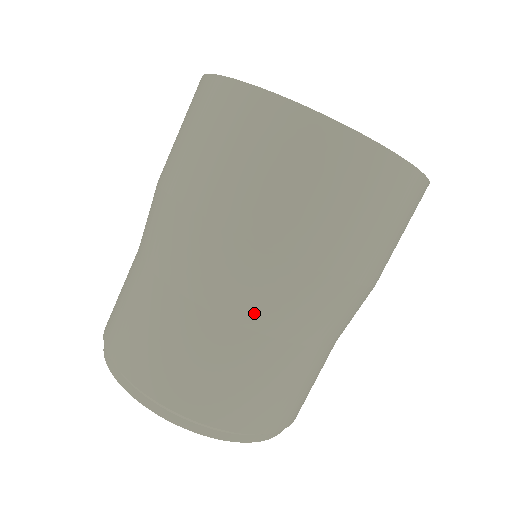
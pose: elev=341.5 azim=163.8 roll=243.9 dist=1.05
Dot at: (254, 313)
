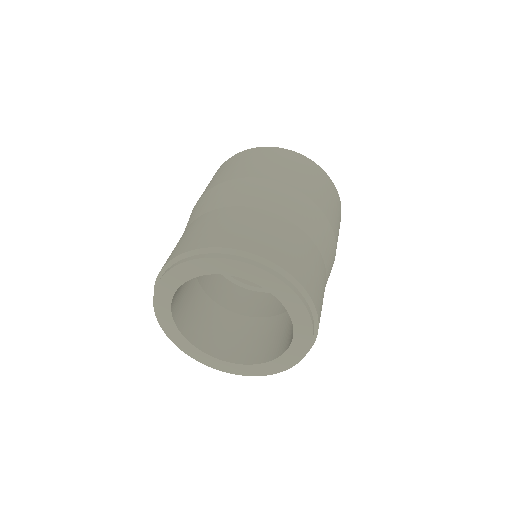
Dot at: (312, 231)
